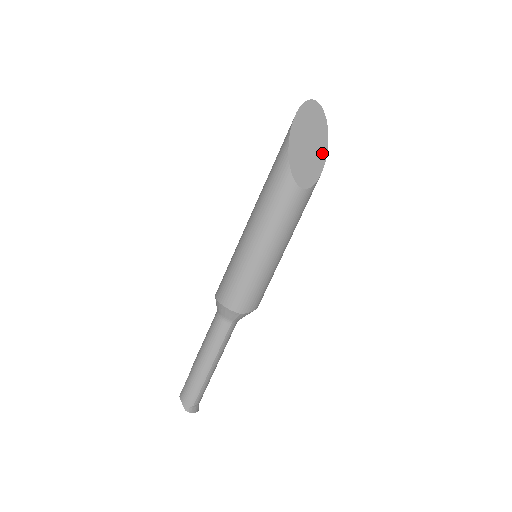
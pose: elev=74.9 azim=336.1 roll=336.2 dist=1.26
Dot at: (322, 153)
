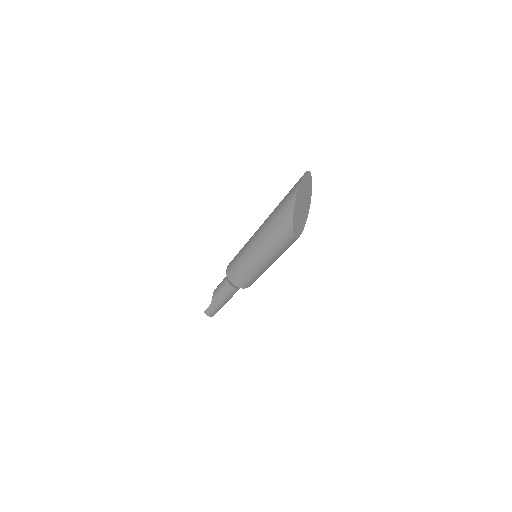
Dot at: (309, 202)
